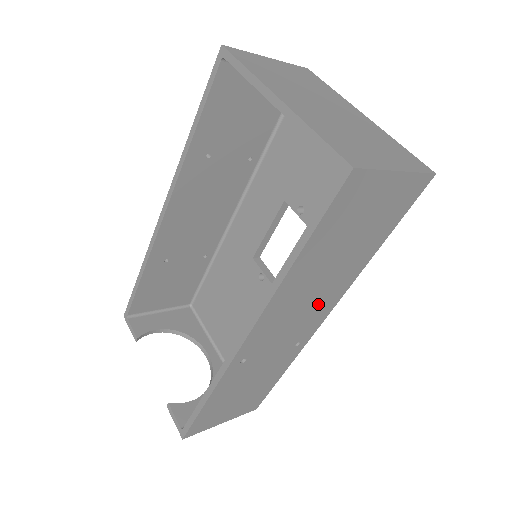
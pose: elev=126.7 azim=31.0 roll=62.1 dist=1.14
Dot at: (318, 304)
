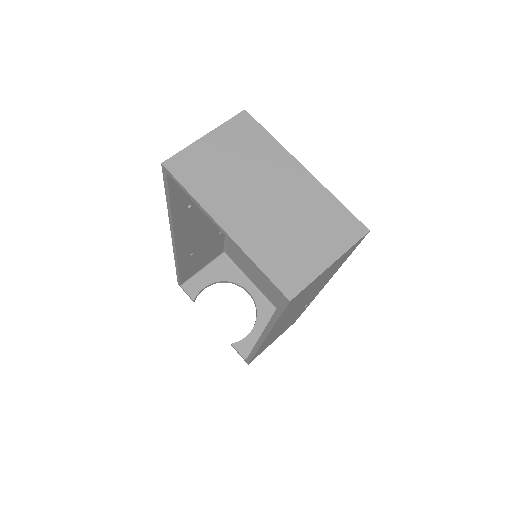
Dot at: (309, 298)
